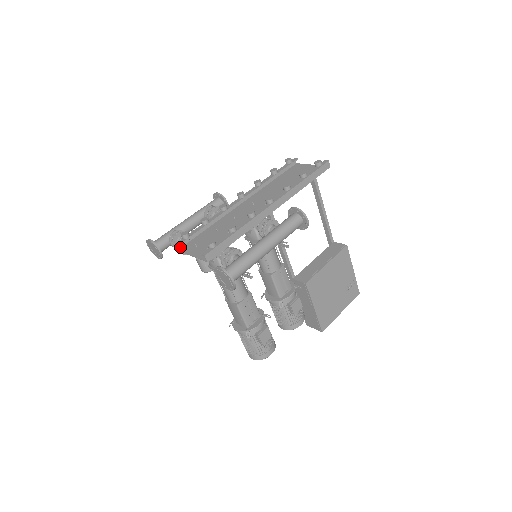
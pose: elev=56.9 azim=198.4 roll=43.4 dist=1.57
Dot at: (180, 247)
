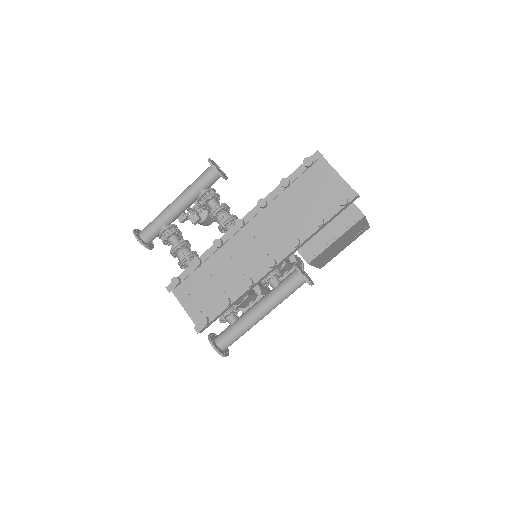
Dot at: occluded
